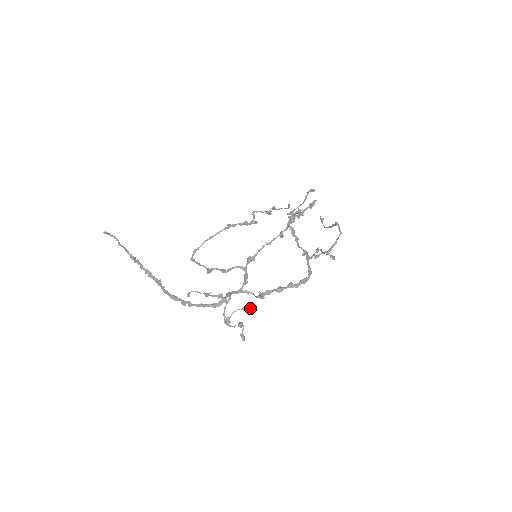
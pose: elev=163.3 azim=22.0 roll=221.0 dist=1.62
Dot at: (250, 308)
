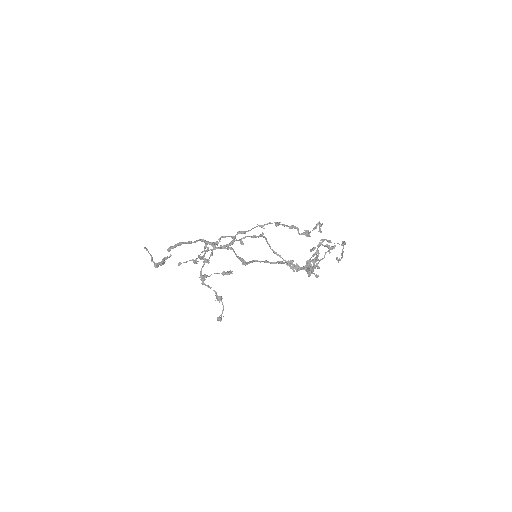
Dot at: (230, 272)
